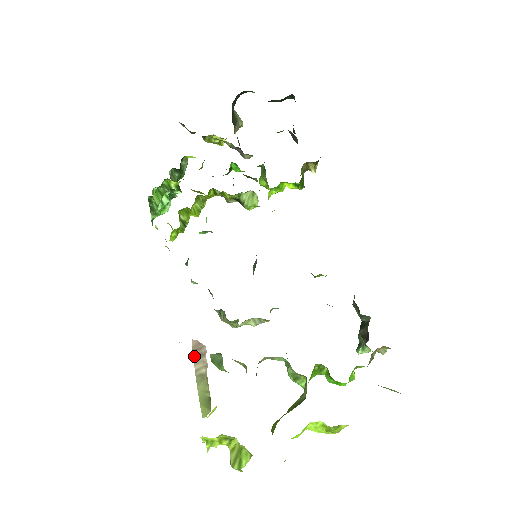
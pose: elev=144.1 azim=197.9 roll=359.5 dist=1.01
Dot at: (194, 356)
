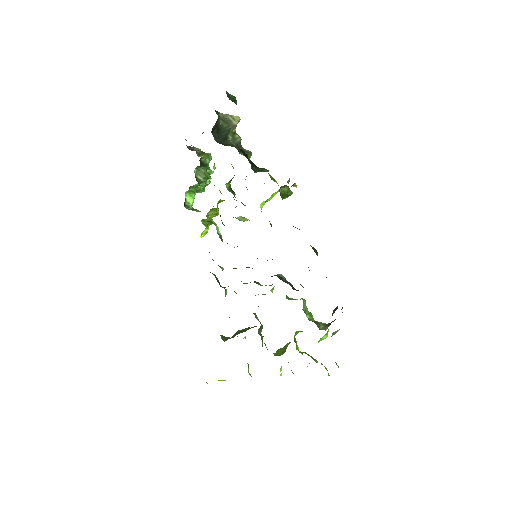
Dot at: occluded
